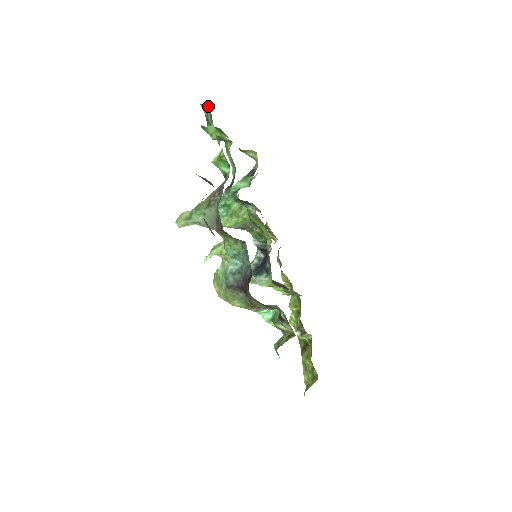
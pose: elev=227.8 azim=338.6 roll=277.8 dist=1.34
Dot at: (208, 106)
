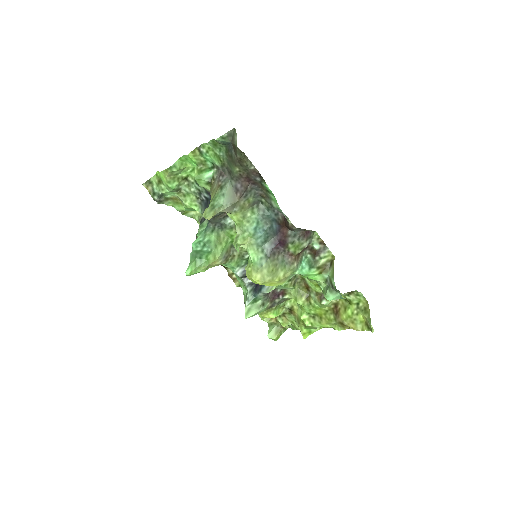
Dot at: (153, 176)
